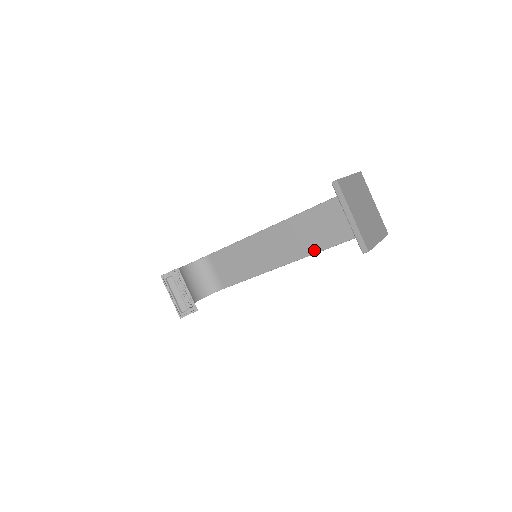
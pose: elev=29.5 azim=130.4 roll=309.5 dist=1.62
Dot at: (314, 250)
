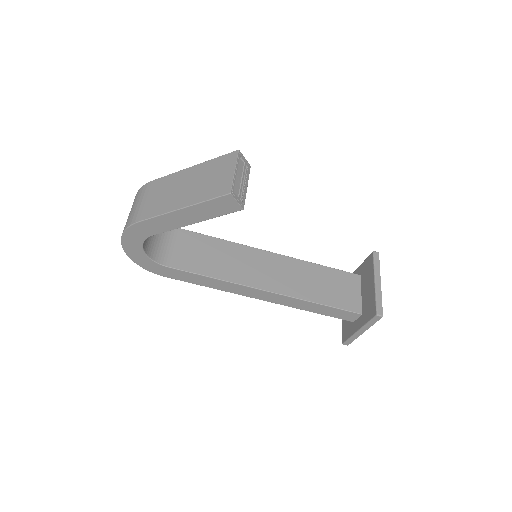
Dot at: (307, 297)
